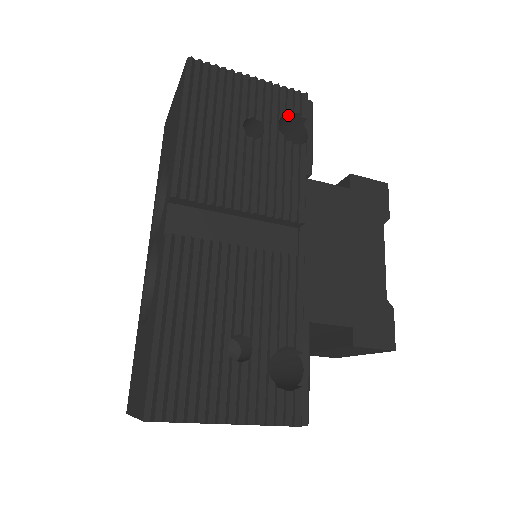
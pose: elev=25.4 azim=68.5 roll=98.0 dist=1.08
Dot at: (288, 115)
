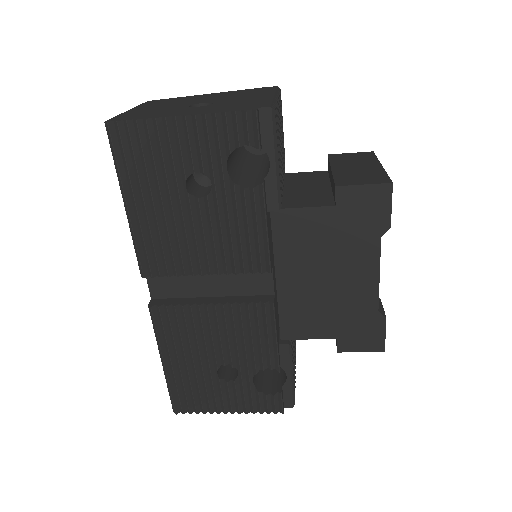
Dot at: (239, 145)
